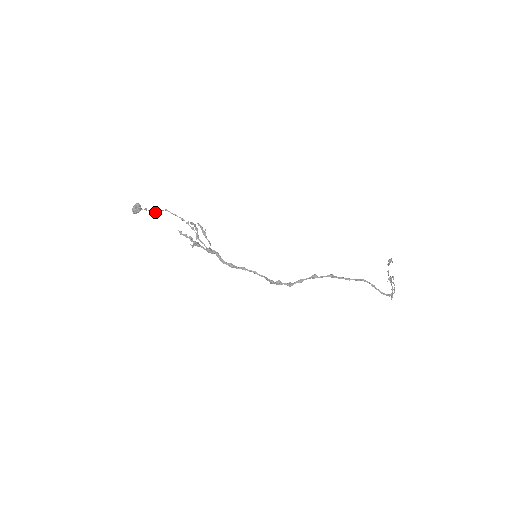
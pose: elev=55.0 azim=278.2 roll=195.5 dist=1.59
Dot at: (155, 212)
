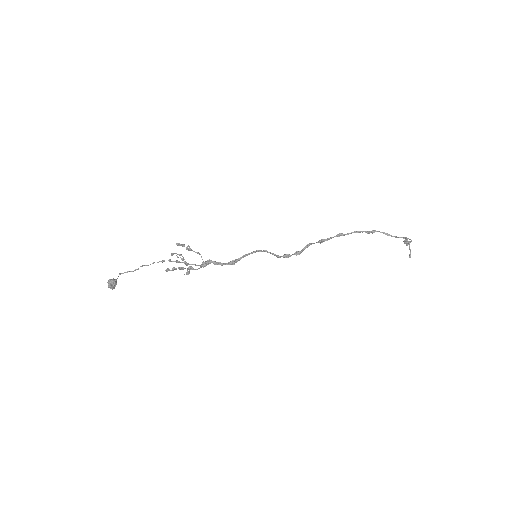
Dot at: (131, 271)
